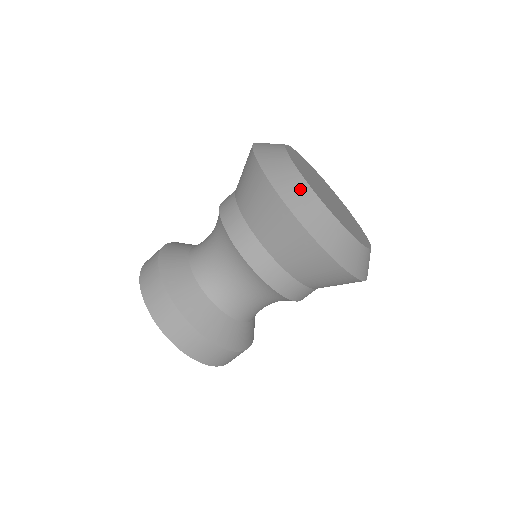
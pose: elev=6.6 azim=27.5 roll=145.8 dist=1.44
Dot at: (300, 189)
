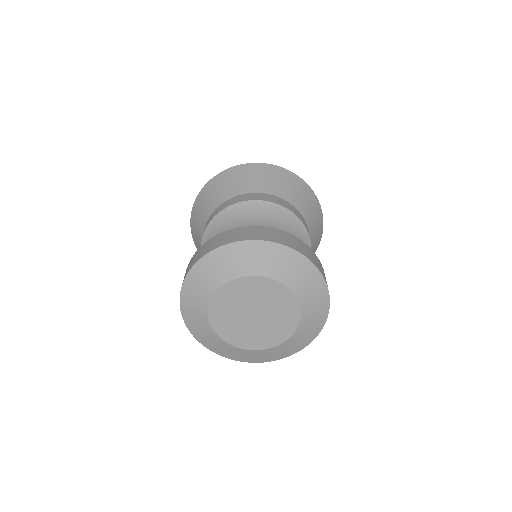
Dot at: occluded
